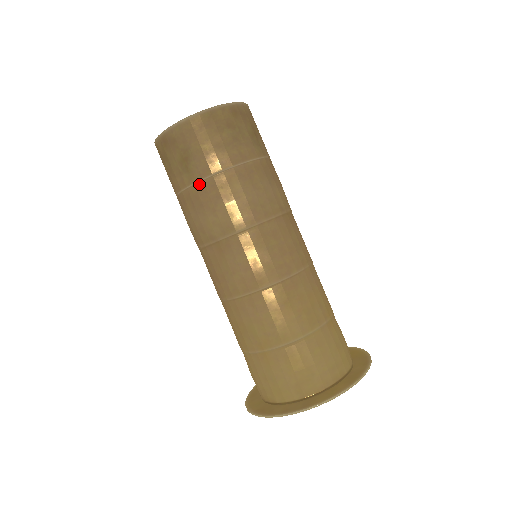
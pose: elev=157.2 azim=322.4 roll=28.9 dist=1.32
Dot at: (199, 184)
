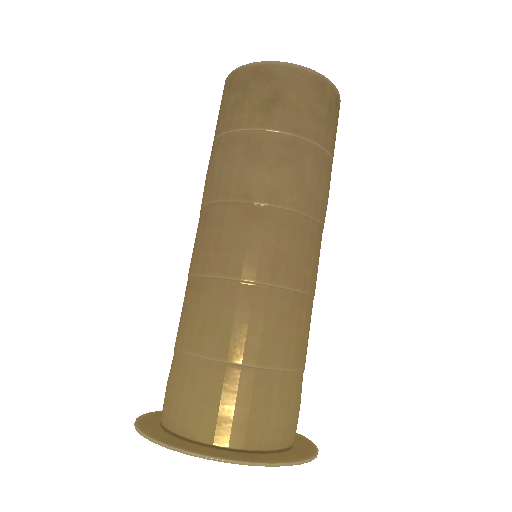
Dot at: (271, 133)
